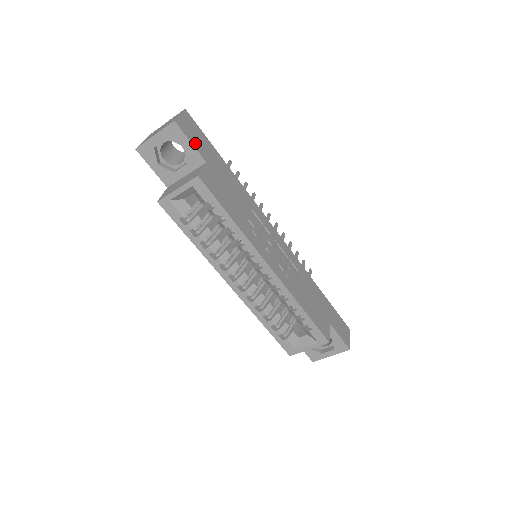
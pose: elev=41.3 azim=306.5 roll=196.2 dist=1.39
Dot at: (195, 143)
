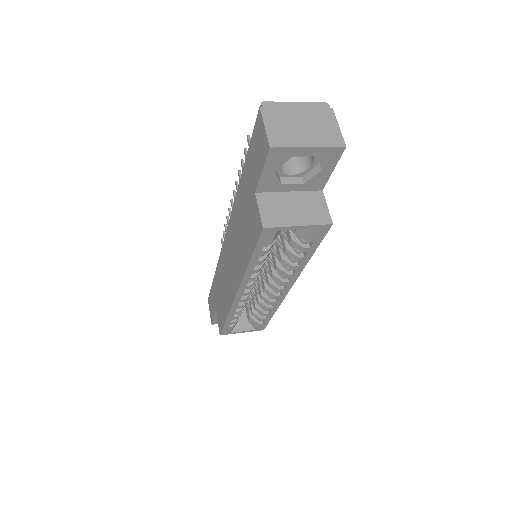
Dot at: occluded
